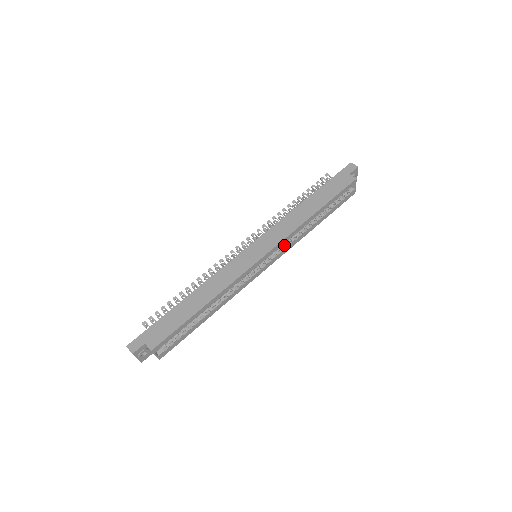
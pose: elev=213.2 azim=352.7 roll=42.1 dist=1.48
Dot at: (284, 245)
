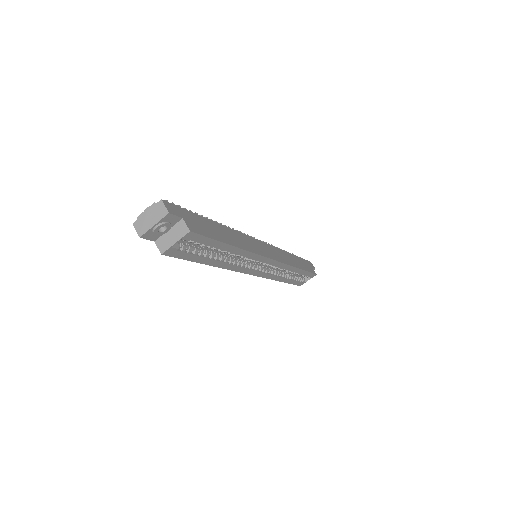
Dot at: (272, 270)
